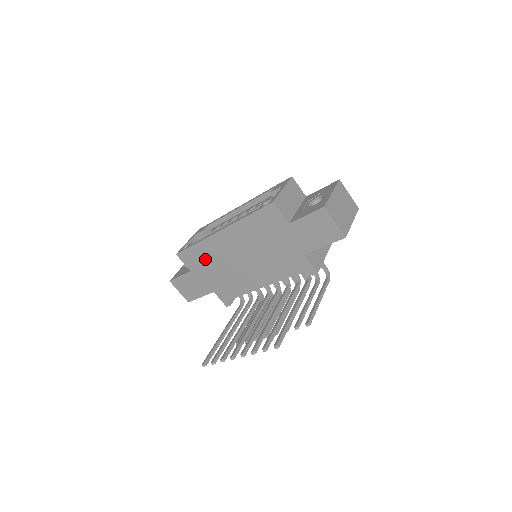
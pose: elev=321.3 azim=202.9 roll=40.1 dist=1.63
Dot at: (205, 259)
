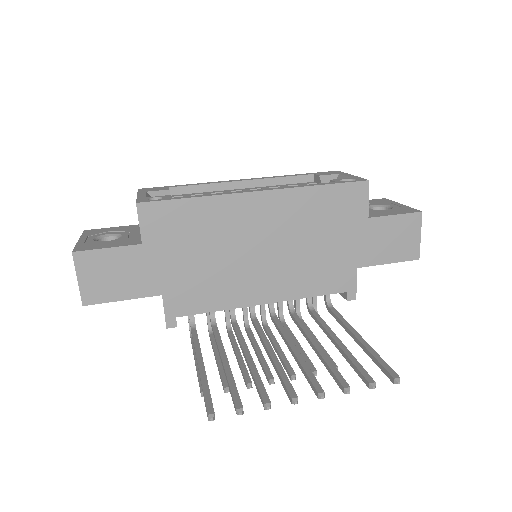
Dot at: (193, 230)
